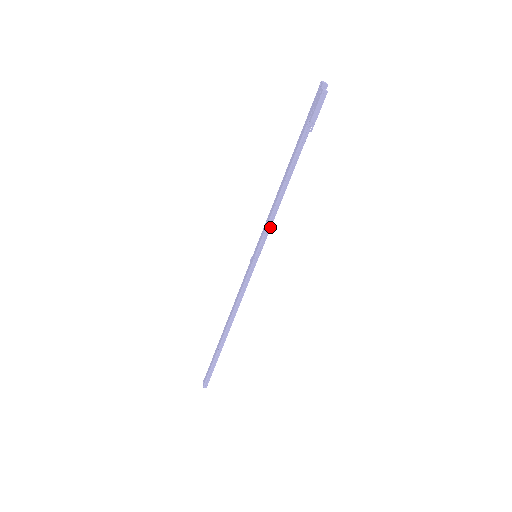
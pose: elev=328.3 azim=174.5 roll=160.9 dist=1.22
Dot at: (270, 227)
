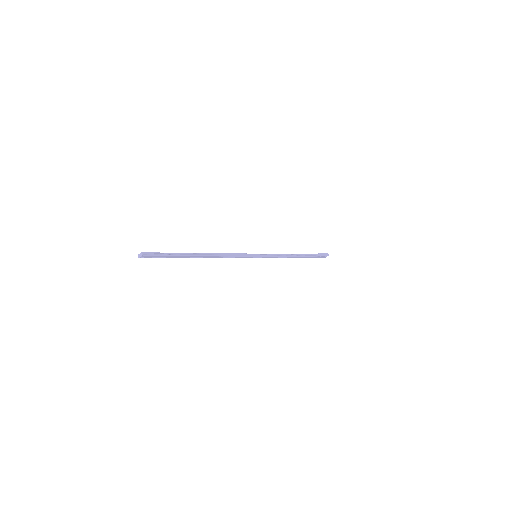
Dot at: (275, 256)
